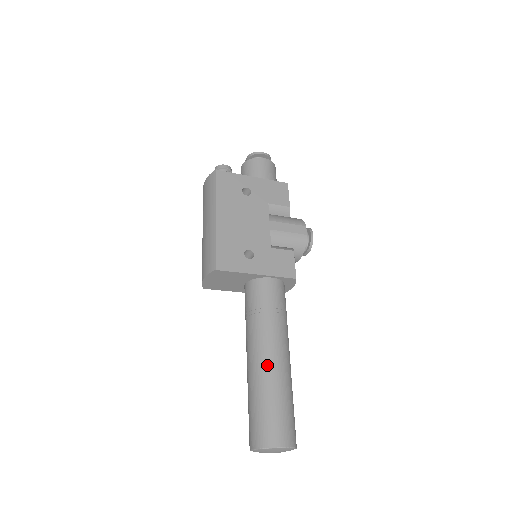
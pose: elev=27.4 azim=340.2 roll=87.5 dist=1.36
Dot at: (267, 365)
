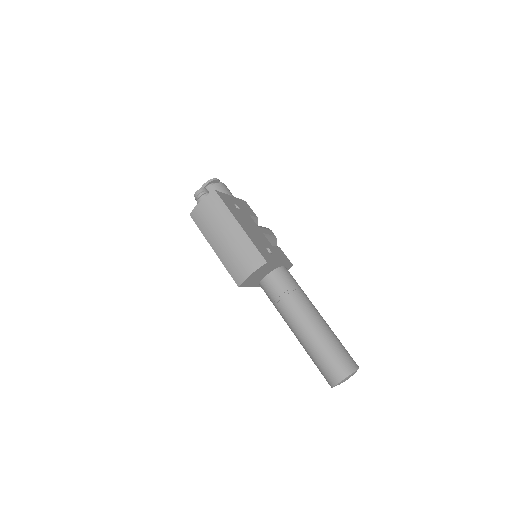
Dot at: (321, 322)
